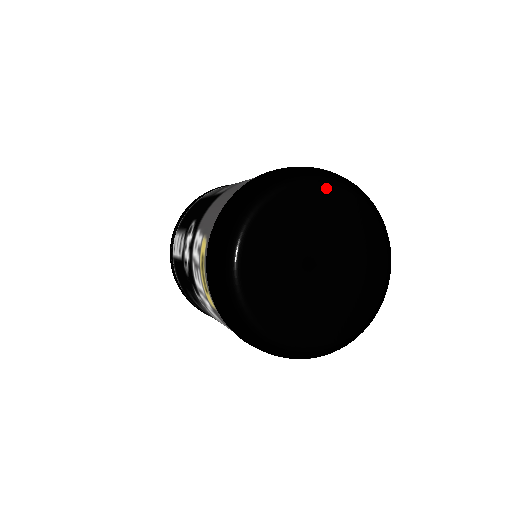
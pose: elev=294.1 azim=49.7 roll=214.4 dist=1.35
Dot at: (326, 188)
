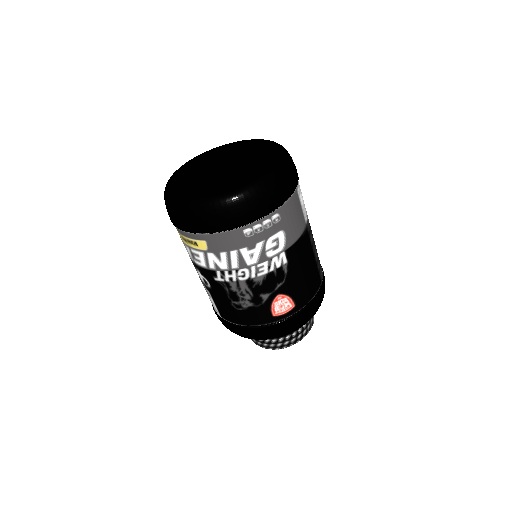
Dot at: (202, 155)
